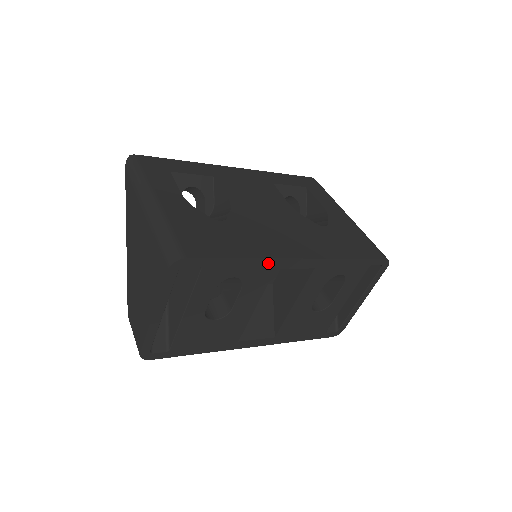
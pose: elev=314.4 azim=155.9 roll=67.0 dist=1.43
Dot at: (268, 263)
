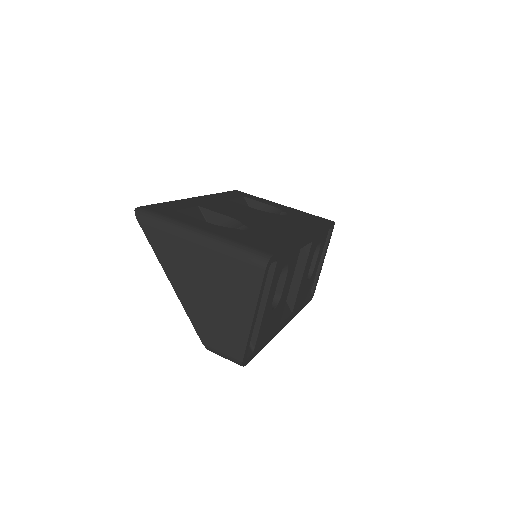
Dot at: (299, 245)
